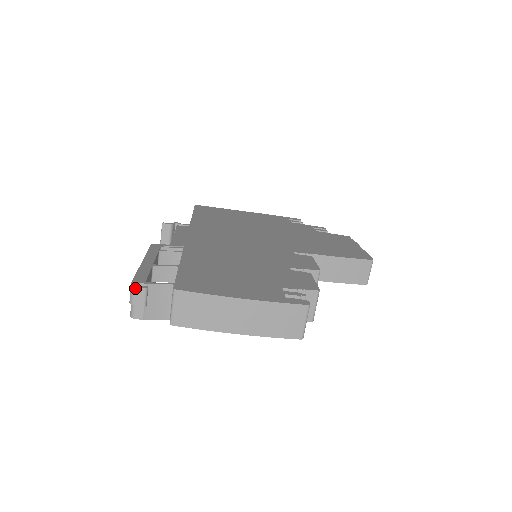
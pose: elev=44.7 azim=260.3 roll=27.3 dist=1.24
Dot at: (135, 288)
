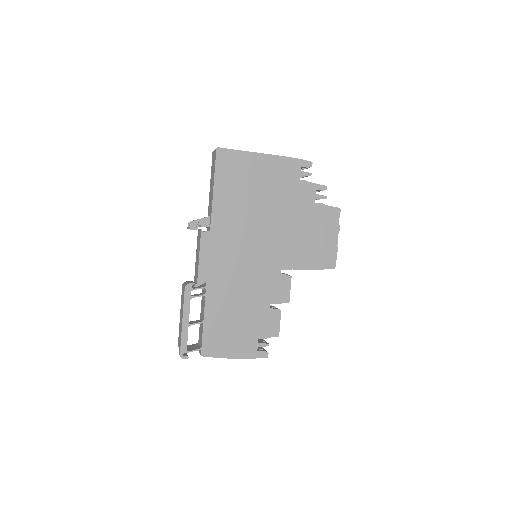
Dot at: (182, 358)
